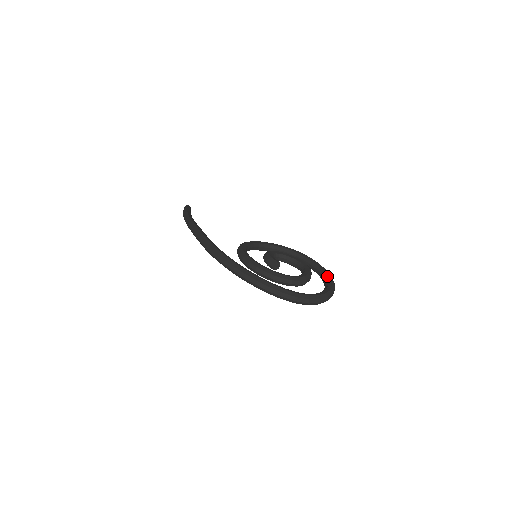
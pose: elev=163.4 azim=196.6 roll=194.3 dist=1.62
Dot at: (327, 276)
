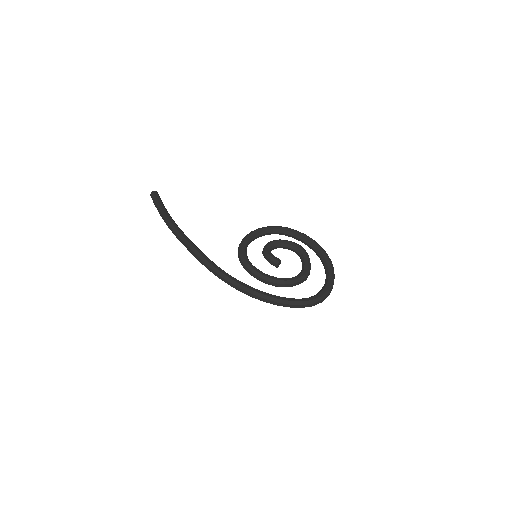
Dot at: (322, 254)
